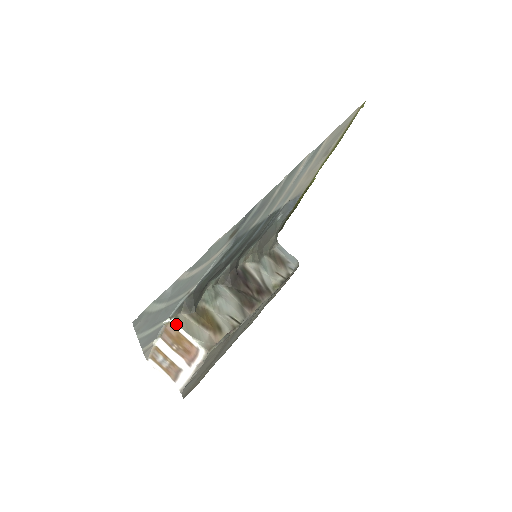
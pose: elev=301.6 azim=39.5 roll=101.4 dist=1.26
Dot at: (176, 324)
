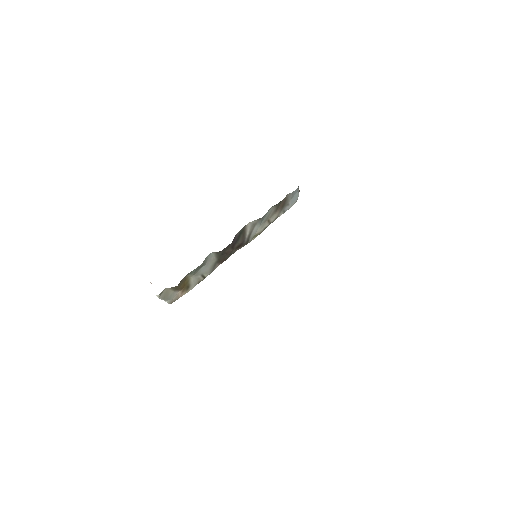
Dot at: occluded
